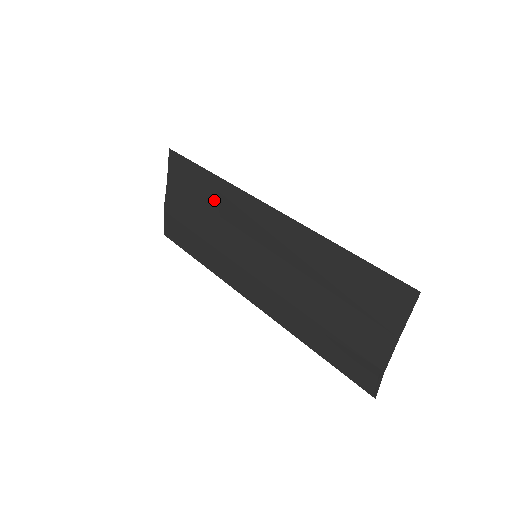
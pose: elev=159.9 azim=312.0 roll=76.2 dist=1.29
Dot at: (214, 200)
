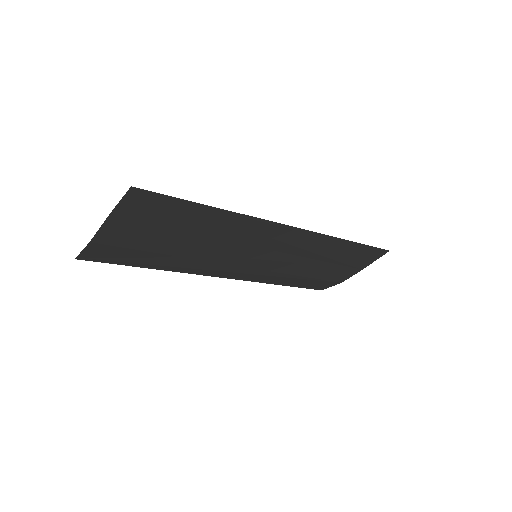
Dot at: (213, 228)
